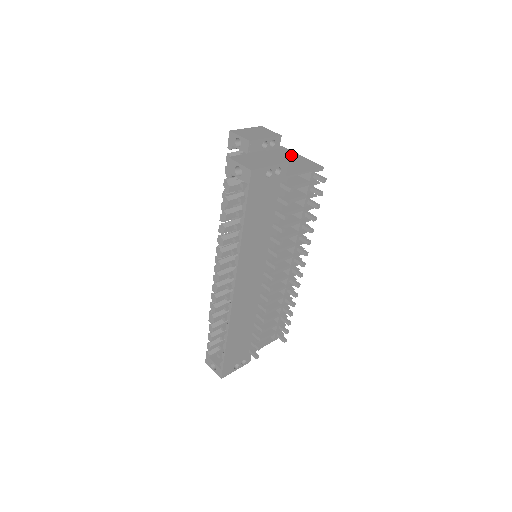
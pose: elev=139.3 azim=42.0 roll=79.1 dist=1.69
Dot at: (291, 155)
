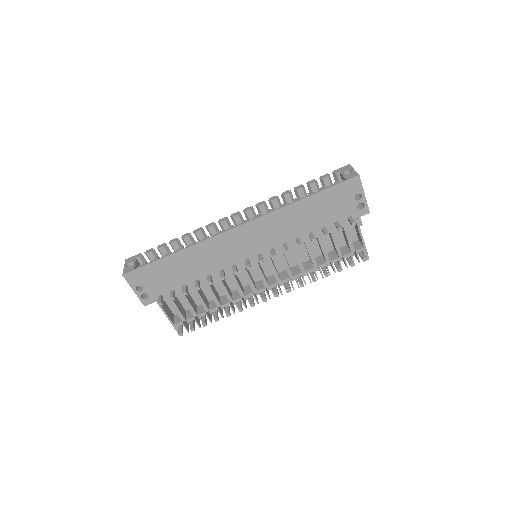
Dot at: occluded
